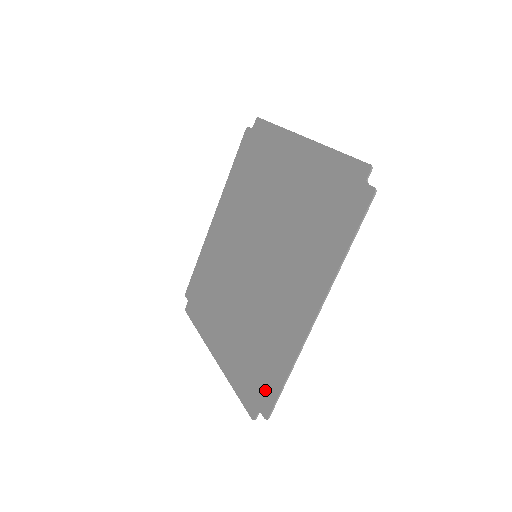
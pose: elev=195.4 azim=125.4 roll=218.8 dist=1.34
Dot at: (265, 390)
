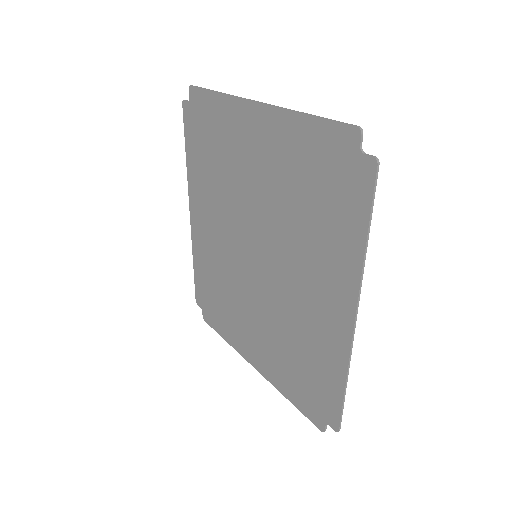
Dot at: (324, 402)
